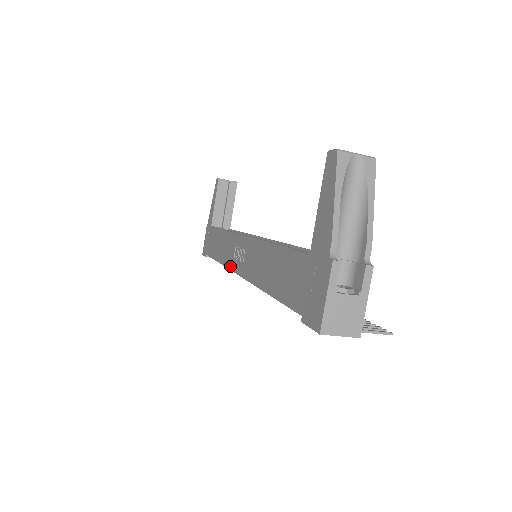
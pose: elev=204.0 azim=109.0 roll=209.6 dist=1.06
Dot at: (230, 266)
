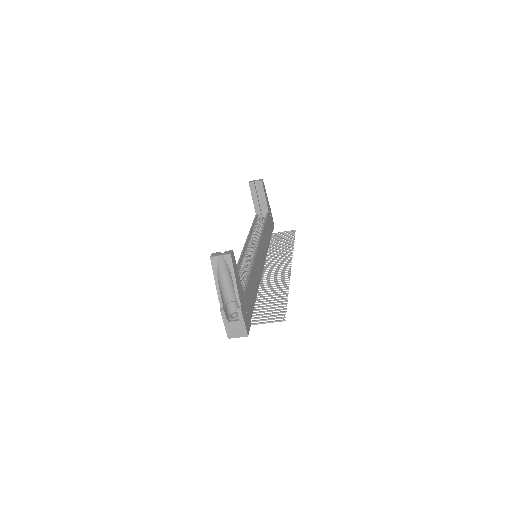
Dot at: occluded
